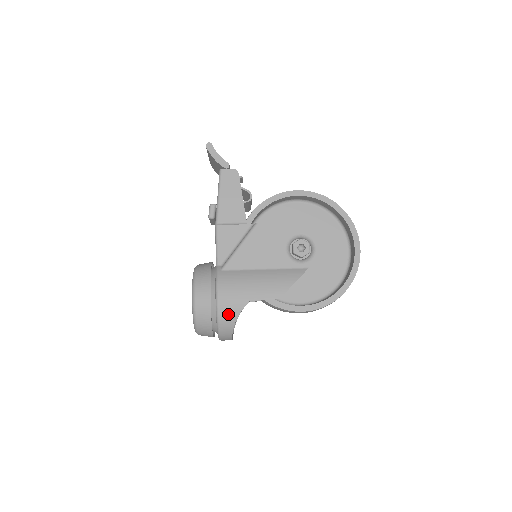
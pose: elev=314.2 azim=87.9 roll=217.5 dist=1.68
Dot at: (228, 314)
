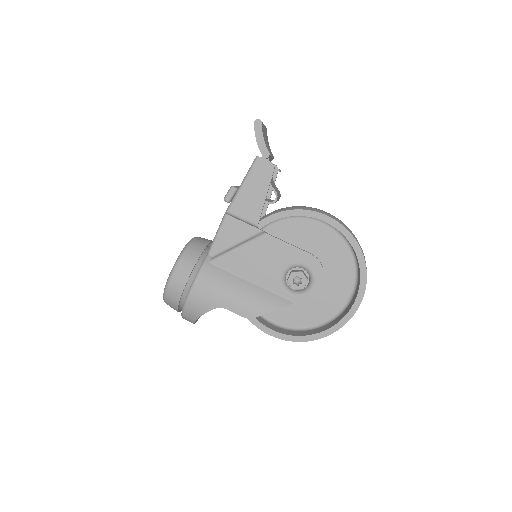
Dot at: (195, 308)
